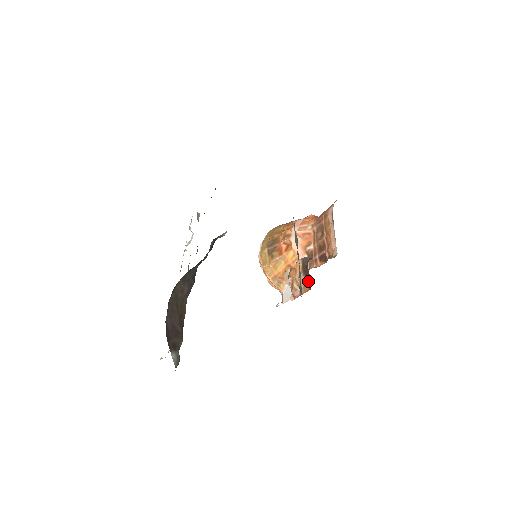
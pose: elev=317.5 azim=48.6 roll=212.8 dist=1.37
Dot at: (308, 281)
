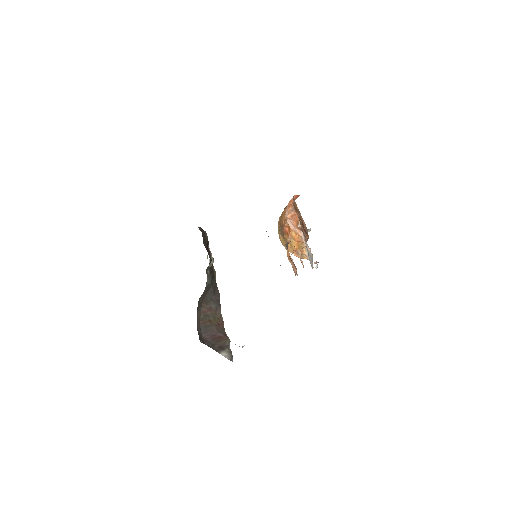
Dot at: occluded
